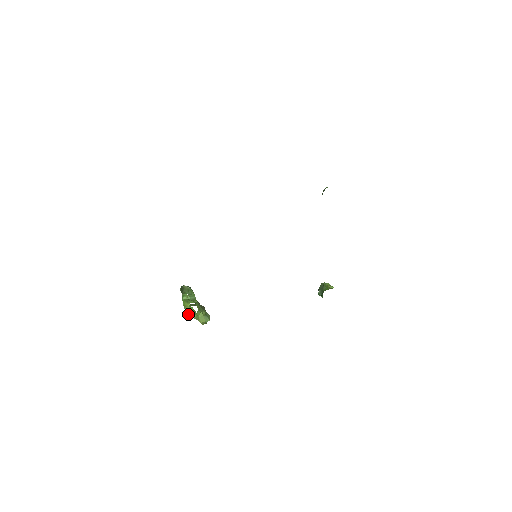
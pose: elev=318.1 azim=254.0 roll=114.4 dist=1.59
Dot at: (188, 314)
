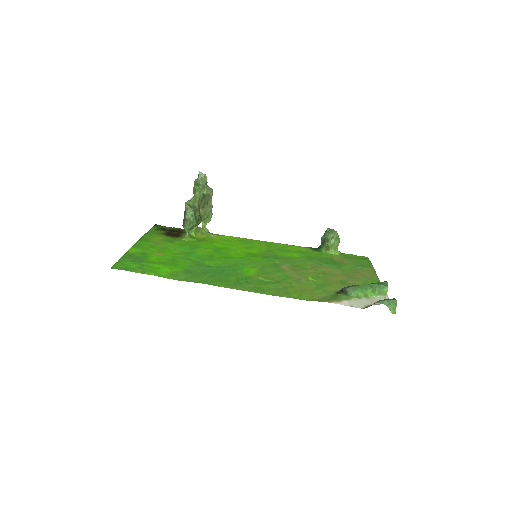
Dot at: occluded
